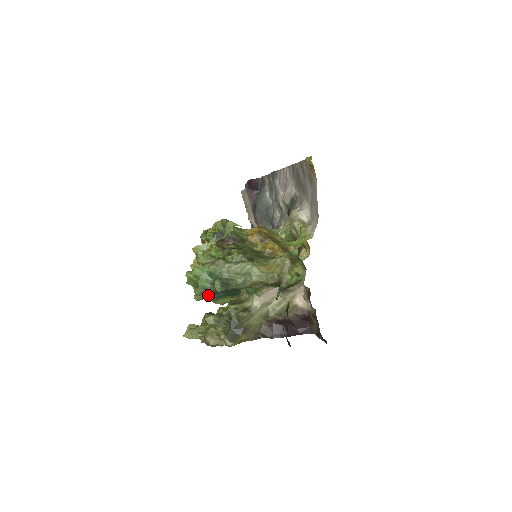
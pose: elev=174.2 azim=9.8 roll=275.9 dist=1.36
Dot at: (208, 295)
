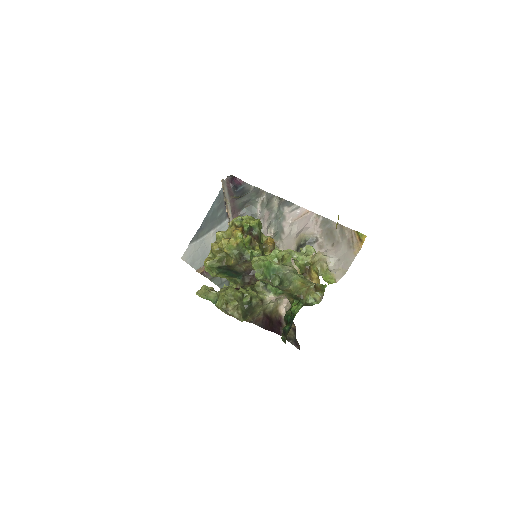
Dot at: (218, 267)
